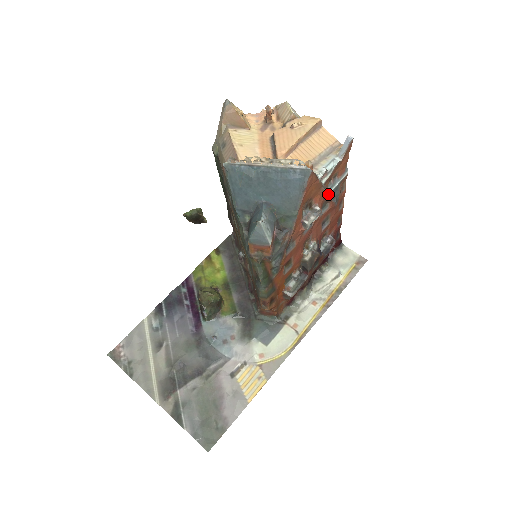
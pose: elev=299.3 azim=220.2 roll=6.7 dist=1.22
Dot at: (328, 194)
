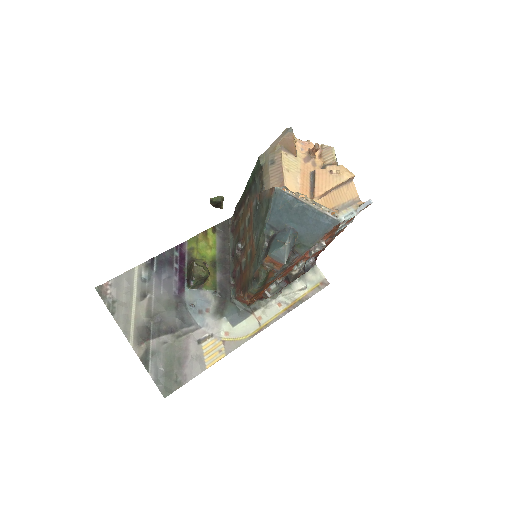
Dot at: (334, 234)
